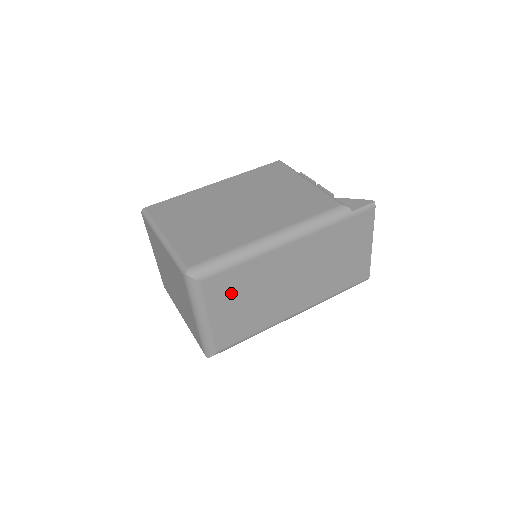
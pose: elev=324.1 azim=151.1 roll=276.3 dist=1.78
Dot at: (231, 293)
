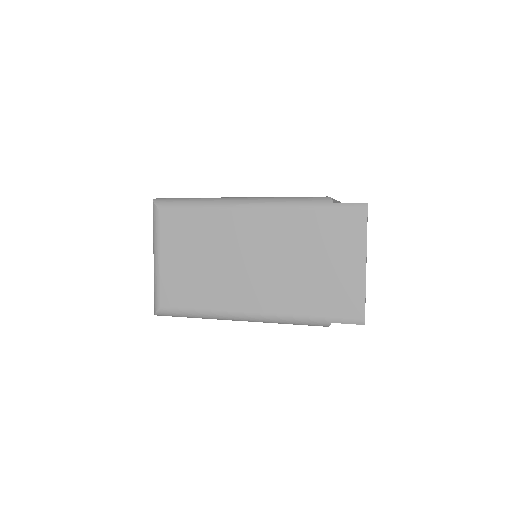
Dot at: (184, 239)
